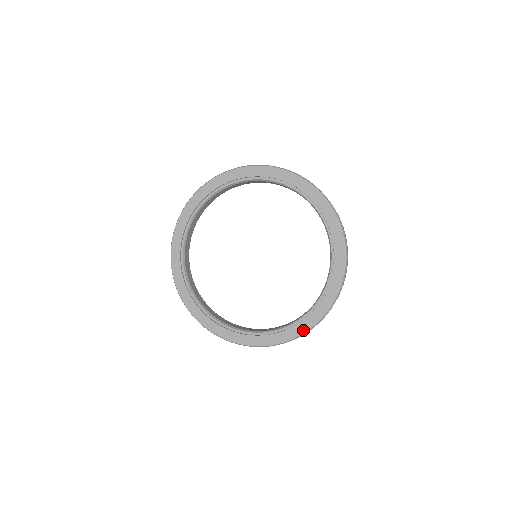
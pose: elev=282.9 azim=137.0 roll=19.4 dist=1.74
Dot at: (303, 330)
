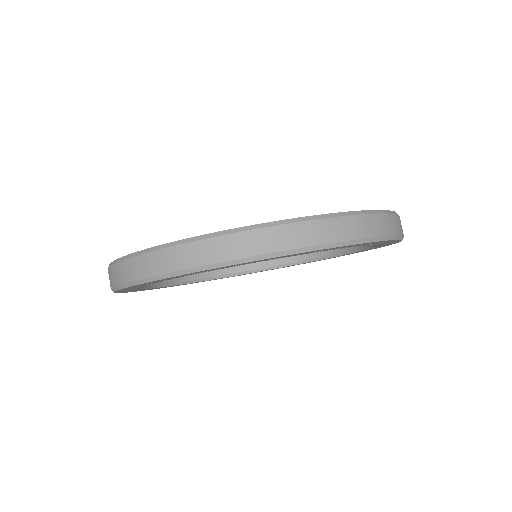
Dot at: occluded
